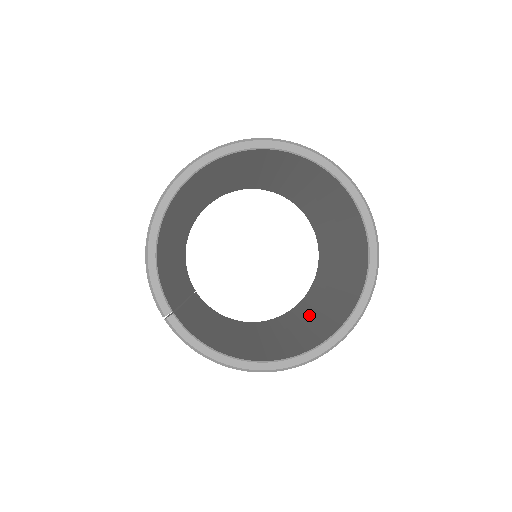
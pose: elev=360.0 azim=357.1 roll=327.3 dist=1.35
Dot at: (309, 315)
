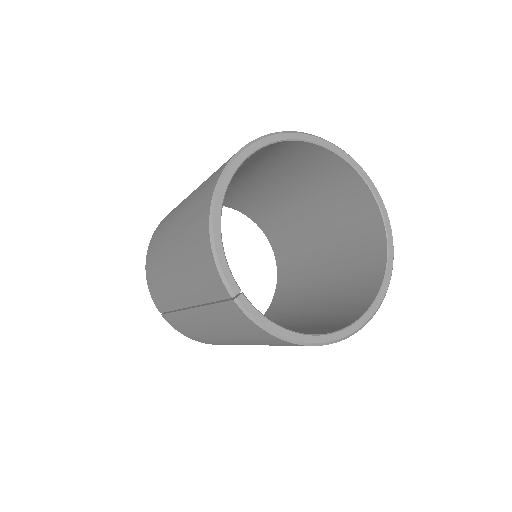
Dot at: (303, 311)
